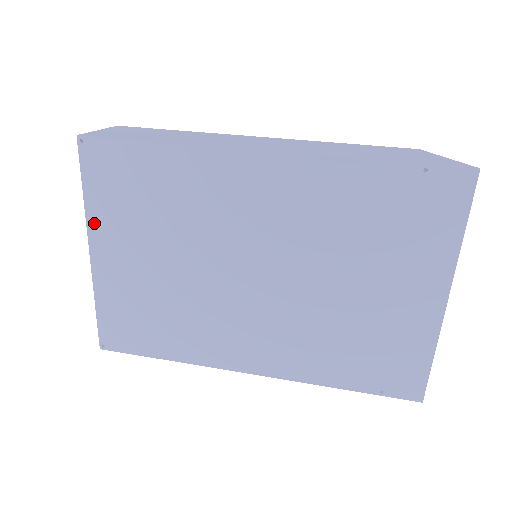
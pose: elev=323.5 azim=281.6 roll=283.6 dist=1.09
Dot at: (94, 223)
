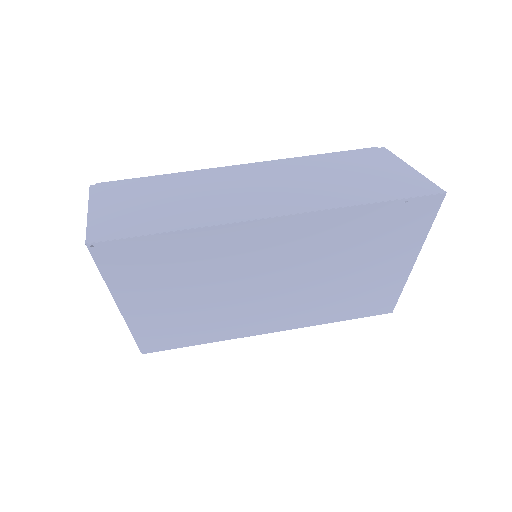
Dot at: (119, 292)
